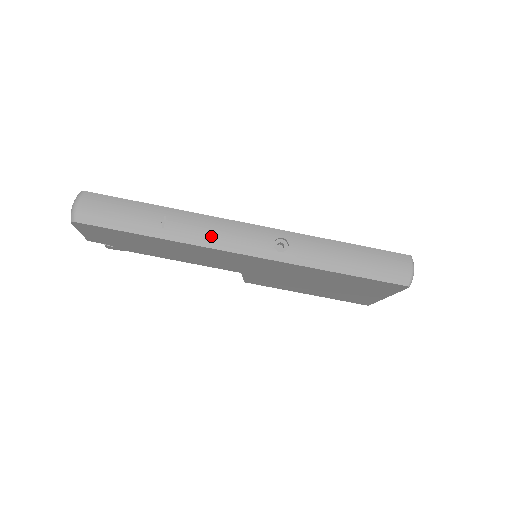
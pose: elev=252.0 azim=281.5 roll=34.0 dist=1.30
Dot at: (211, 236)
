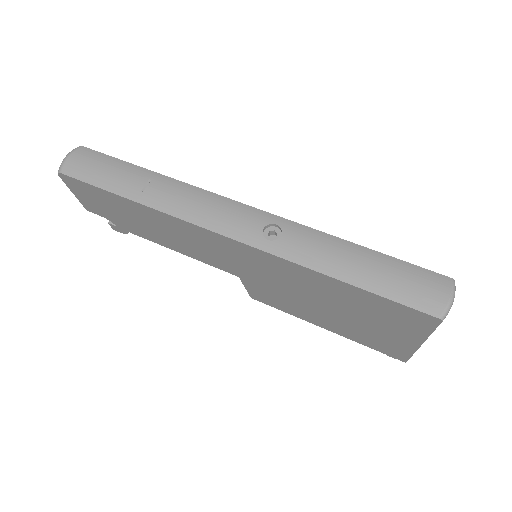
Dot at: (192, 208)
